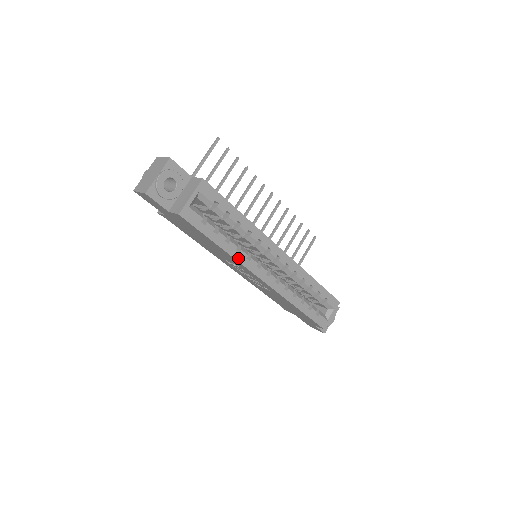
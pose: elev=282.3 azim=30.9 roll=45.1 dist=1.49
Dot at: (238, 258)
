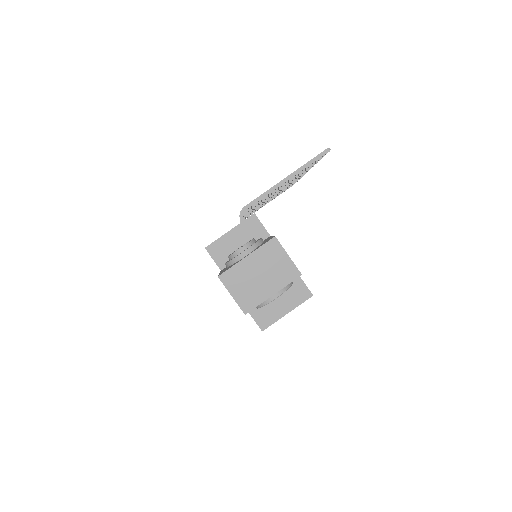
Dot at: occluded
